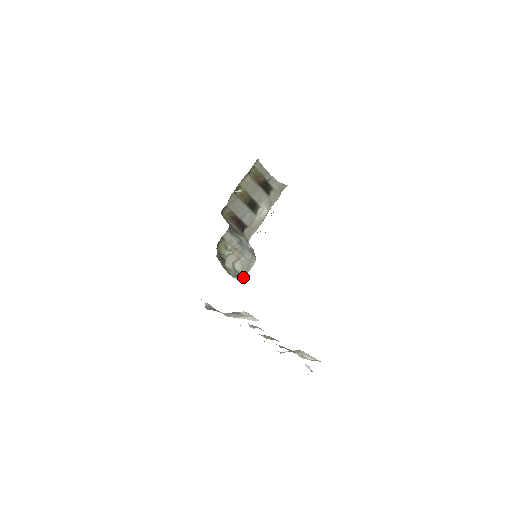
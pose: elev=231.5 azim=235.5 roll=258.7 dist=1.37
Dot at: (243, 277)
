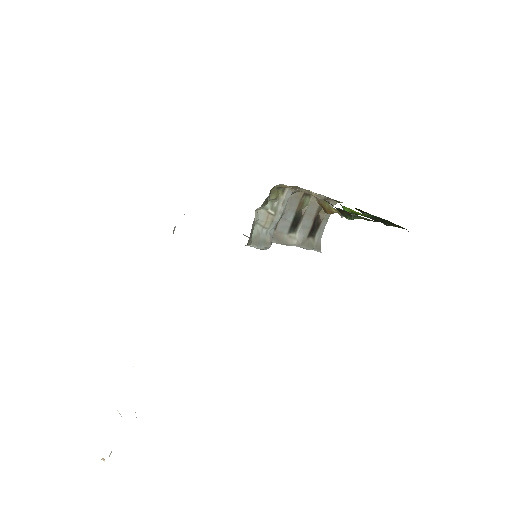
Dot at: (249, 242)
